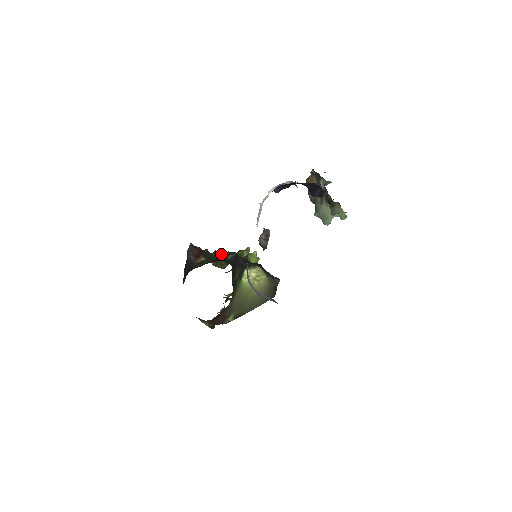
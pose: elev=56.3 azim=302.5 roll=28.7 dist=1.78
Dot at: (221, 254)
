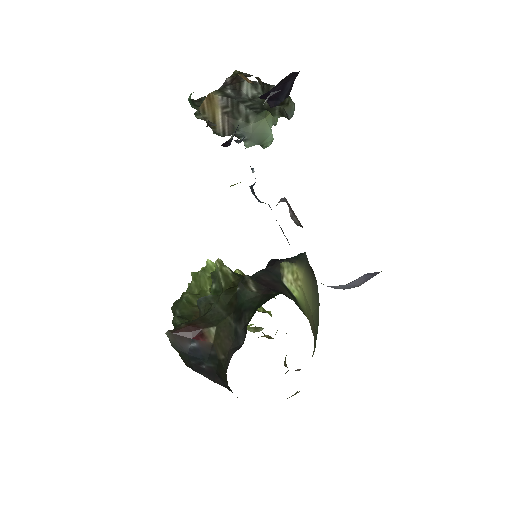
Dot at: (220, 300)
